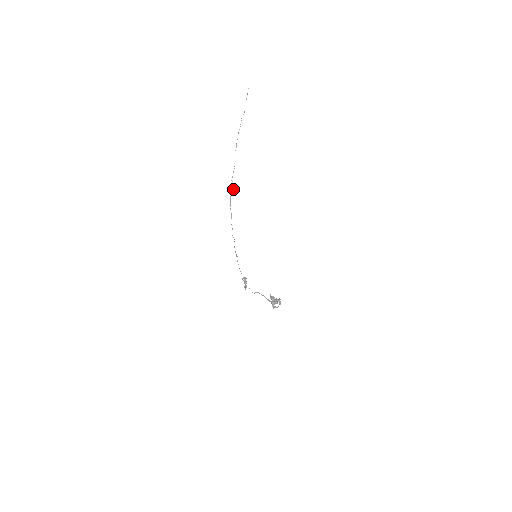
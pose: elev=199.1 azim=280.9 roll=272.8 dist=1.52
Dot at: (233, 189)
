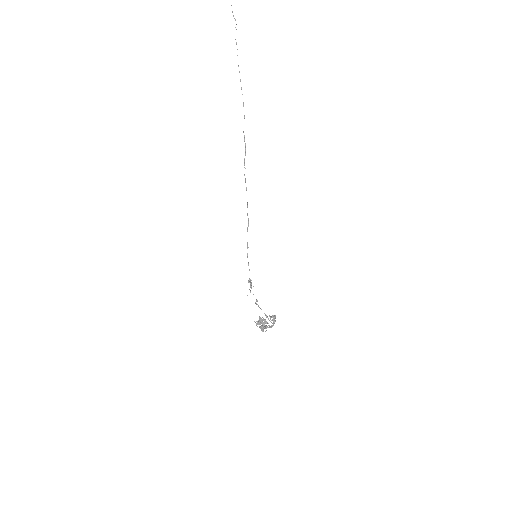
Dot at: (245, 147)
